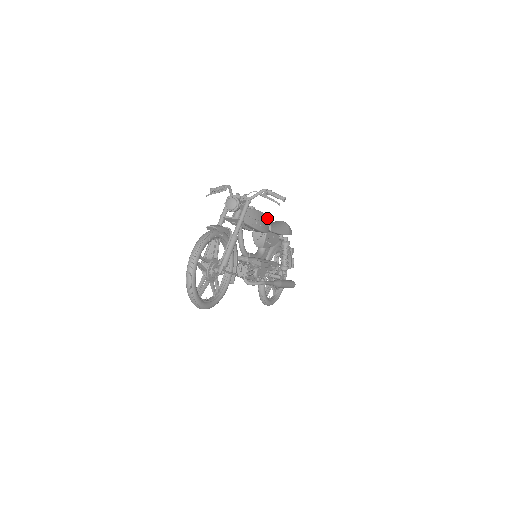
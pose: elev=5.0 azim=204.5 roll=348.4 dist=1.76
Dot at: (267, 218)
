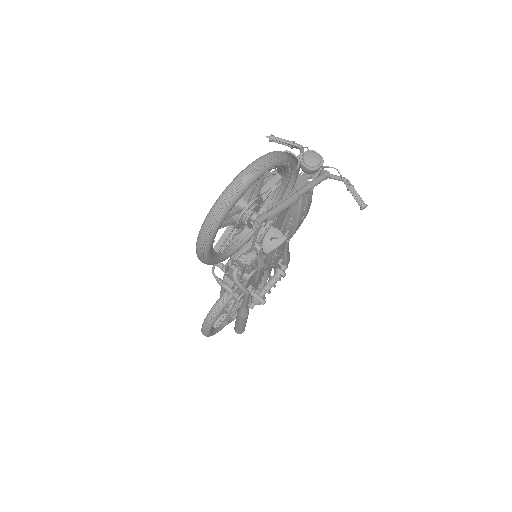
Dot at: occluded
